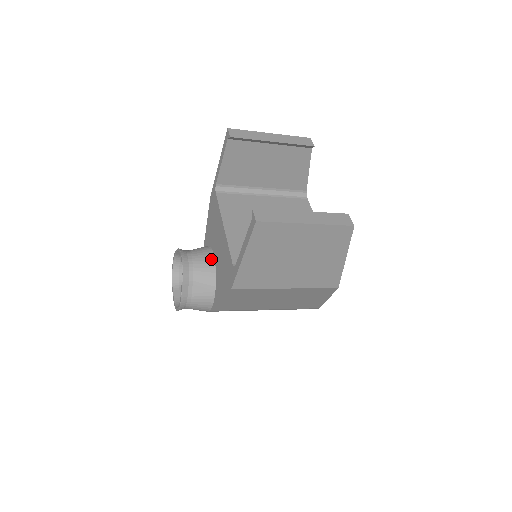
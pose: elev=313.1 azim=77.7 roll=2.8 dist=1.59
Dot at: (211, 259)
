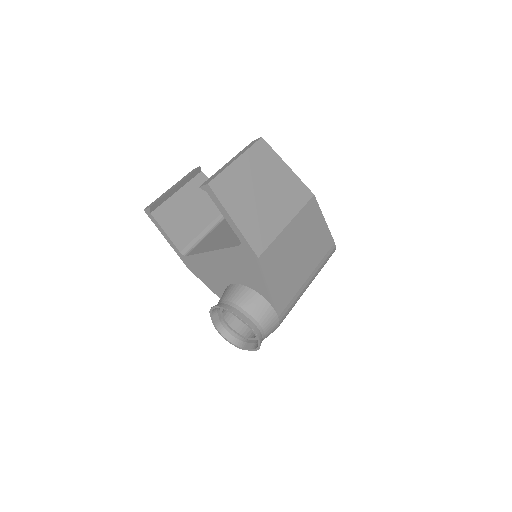
Dot at: (234, 286)
